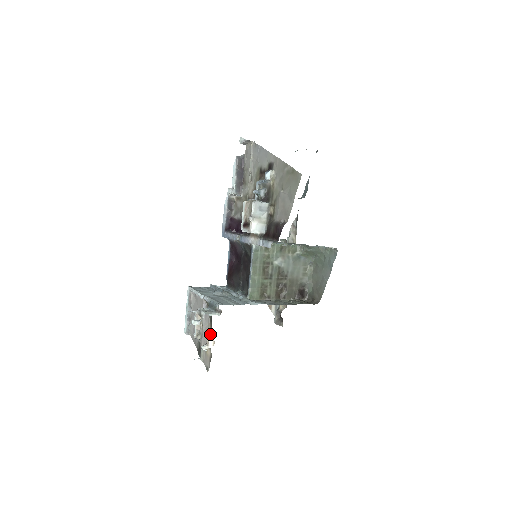
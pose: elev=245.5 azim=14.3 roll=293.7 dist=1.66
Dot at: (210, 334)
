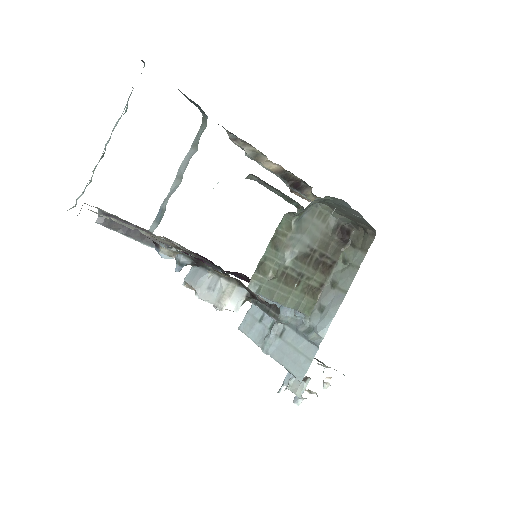
Dot at: occluded
